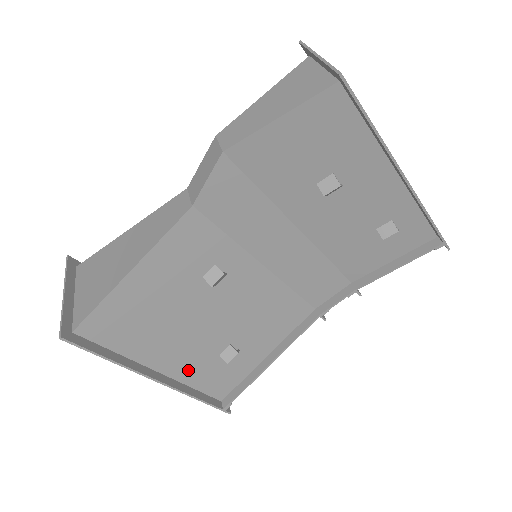
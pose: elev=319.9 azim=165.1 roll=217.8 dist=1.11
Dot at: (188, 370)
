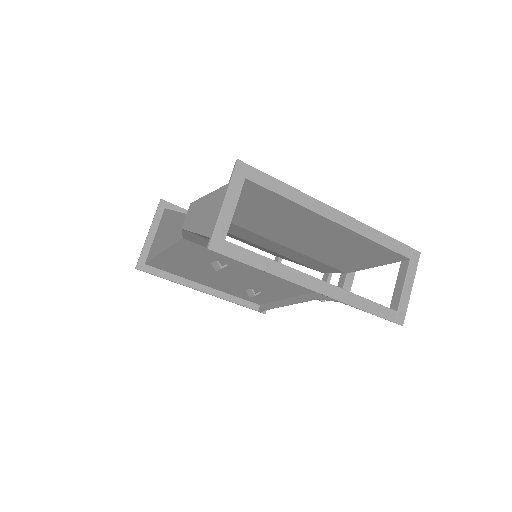
Dot at: (227, 290)
